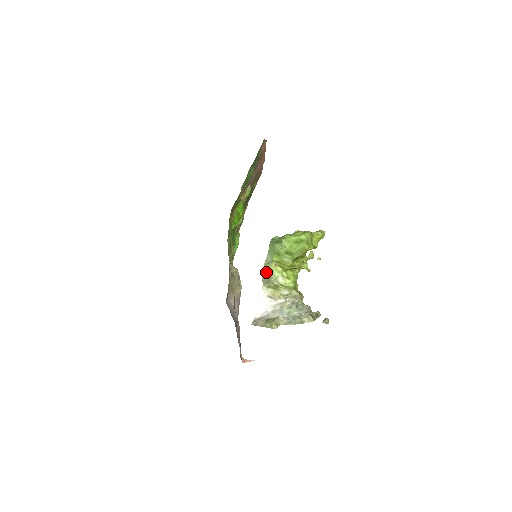
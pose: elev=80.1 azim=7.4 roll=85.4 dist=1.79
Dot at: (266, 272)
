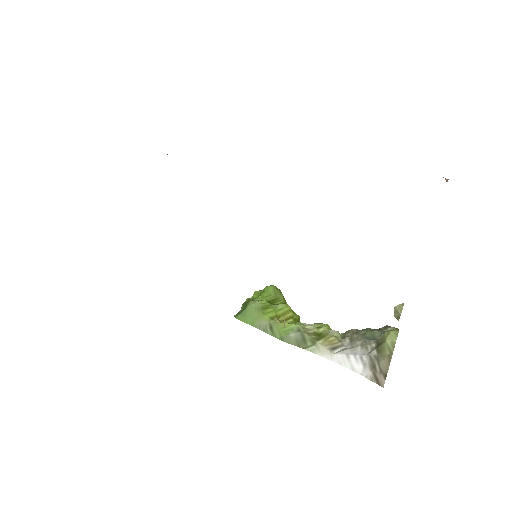
Dot at: (285, 334)
